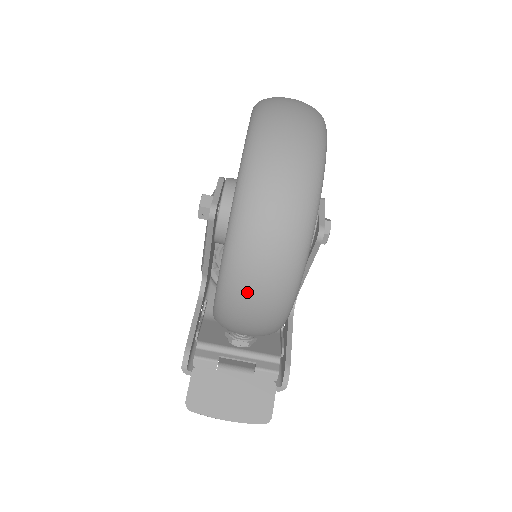
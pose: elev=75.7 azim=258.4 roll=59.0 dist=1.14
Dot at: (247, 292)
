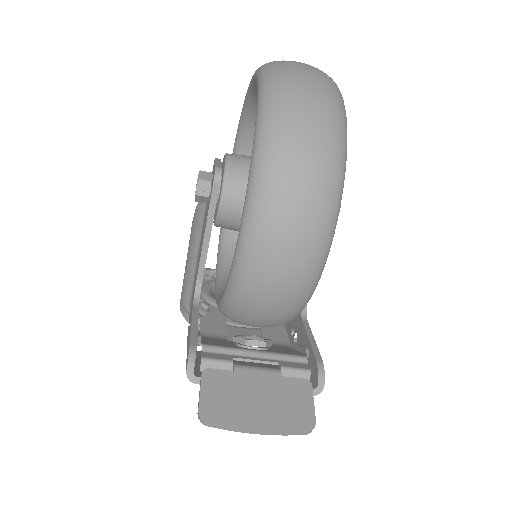
Dot at: (284, 213)
